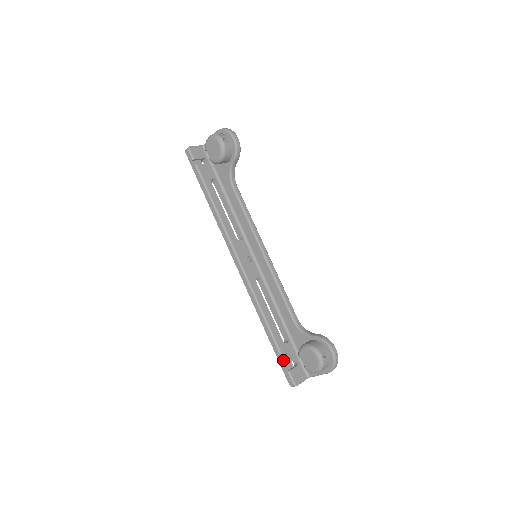
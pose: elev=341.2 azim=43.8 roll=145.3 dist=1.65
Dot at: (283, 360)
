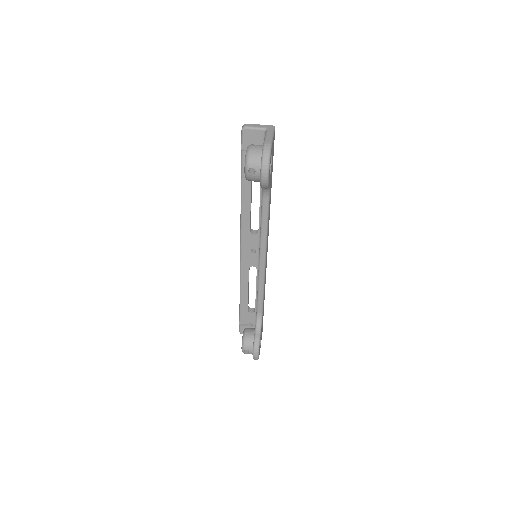
Dot at: (240, 318)
